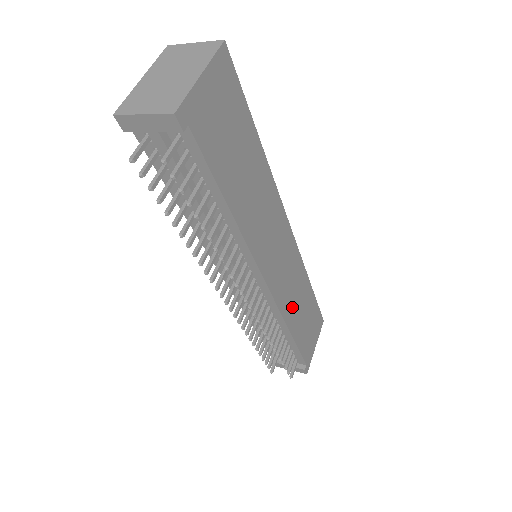
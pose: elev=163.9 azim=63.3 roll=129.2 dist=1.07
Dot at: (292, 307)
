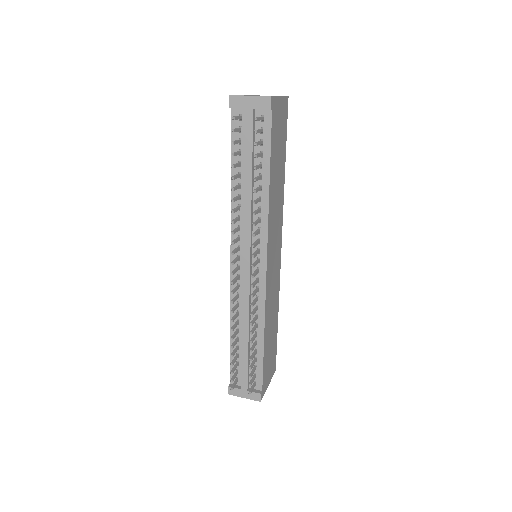
Dot at: (269, 314)
